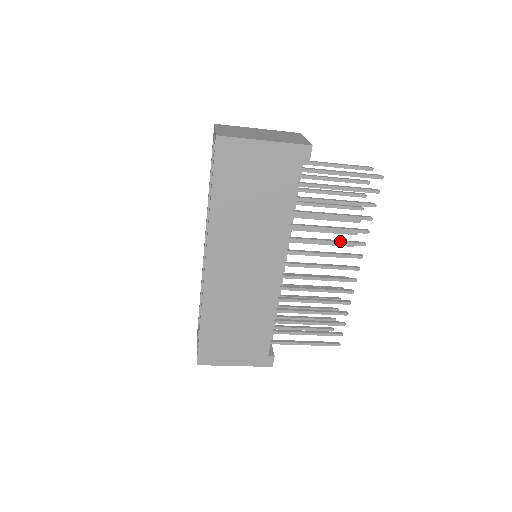
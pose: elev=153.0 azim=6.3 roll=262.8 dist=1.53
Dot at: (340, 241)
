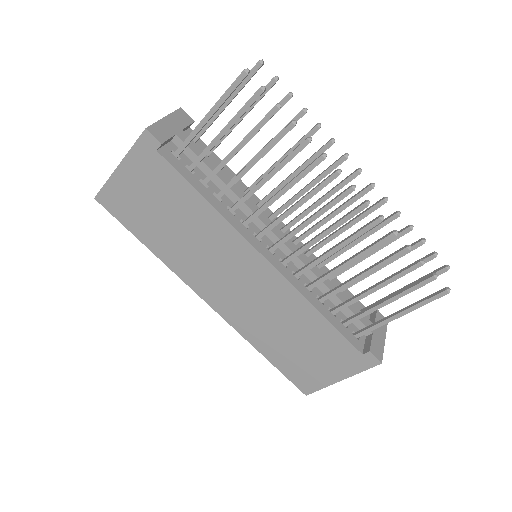
Dot at: (293, 179)
